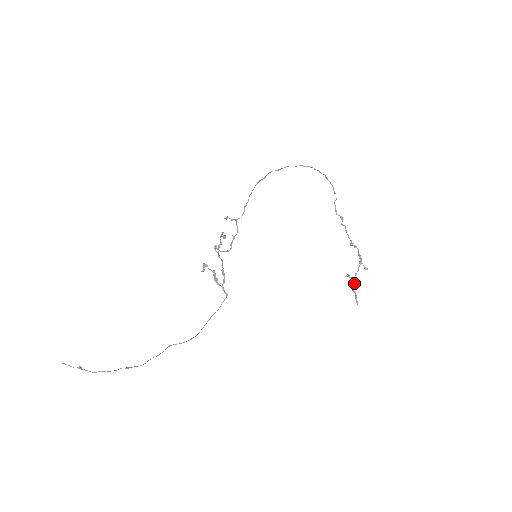
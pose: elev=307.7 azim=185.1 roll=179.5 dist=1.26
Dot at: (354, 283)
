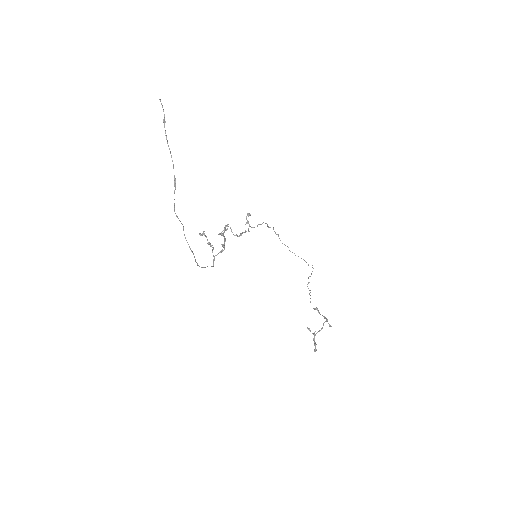
Dot at: occluded
